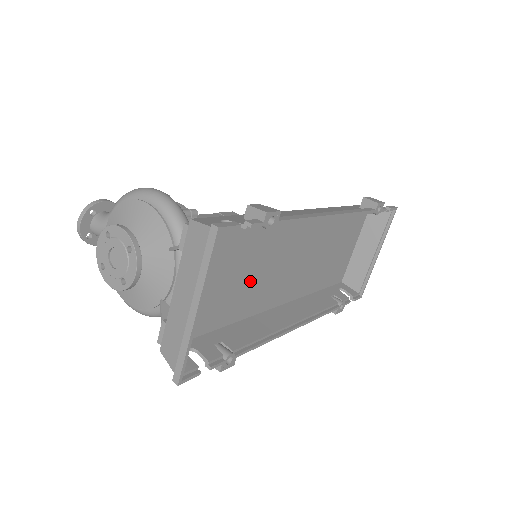
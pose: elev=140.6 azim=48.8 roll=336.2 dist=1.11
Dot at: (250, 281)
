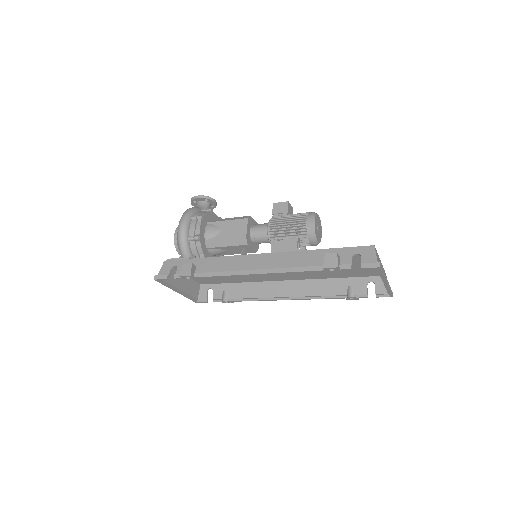
Dot at: occluded
